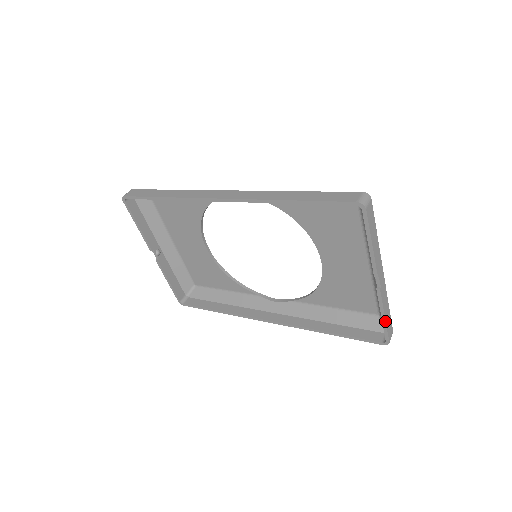
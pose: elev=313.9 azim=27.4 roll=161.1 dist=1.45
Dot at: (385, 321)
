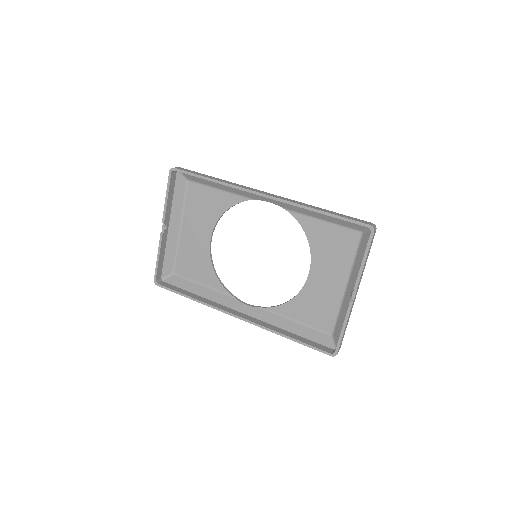
Dot at: (343, 332)
